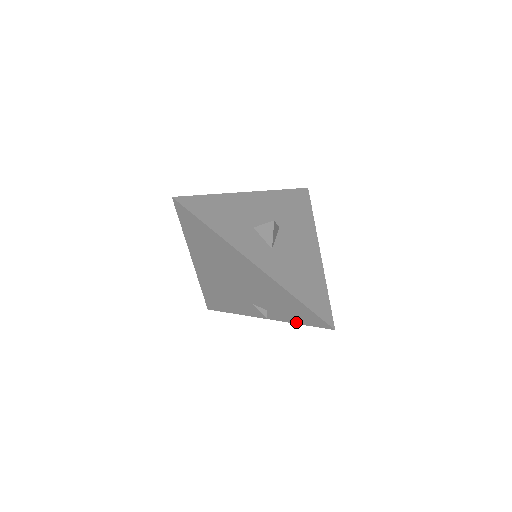
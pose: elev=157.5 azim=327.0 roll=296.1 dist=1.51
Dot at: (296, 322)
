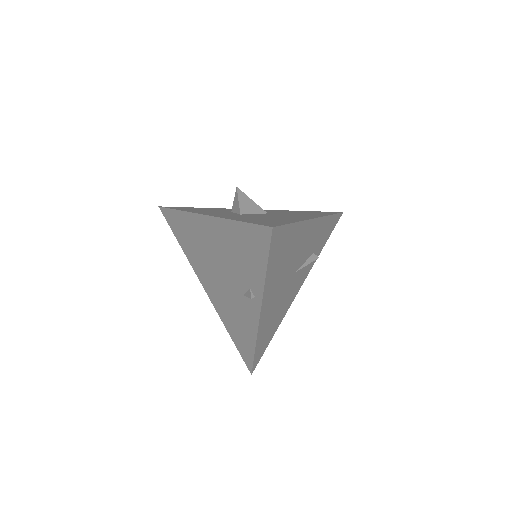
Dot at: (264, 271)
